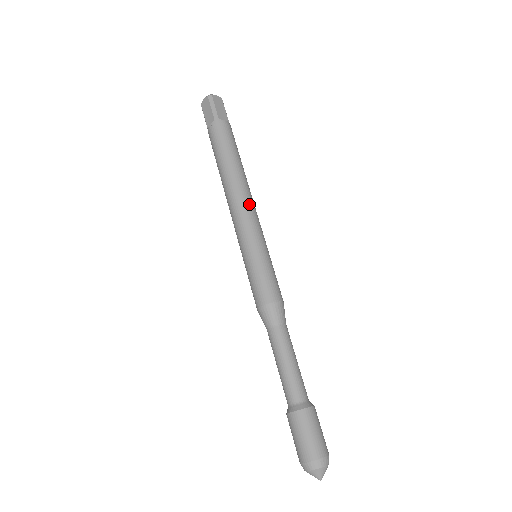
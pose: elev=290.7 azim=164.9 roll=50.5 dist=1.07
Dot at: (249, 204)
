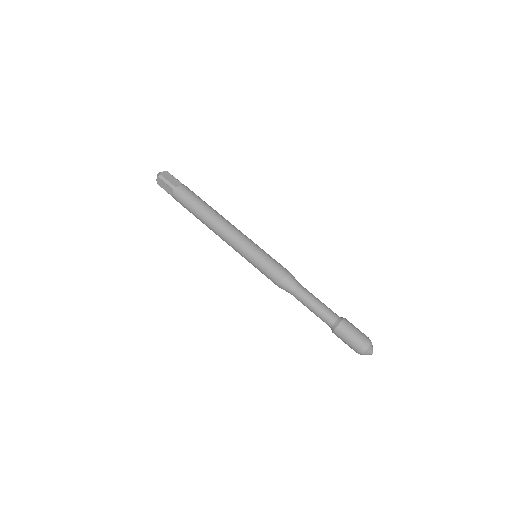
Dot at: (231, 228)
